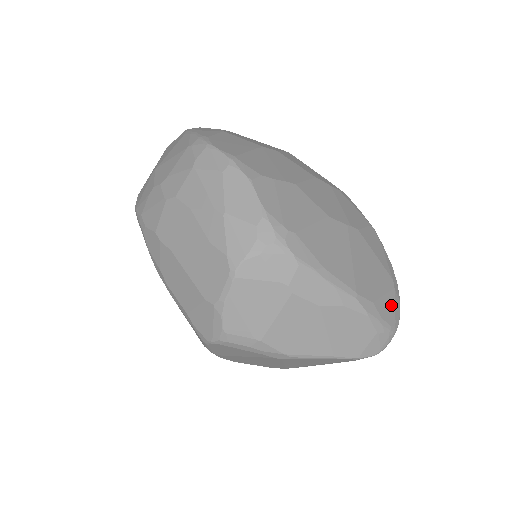
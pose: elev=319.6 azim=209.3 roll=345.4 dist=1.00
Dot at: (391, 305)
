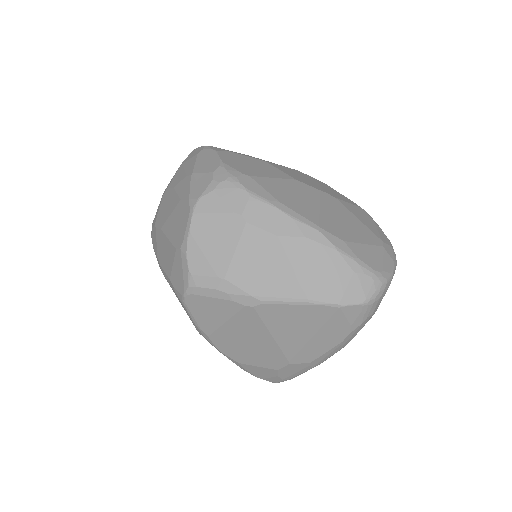
Dot at: (376, 256)
